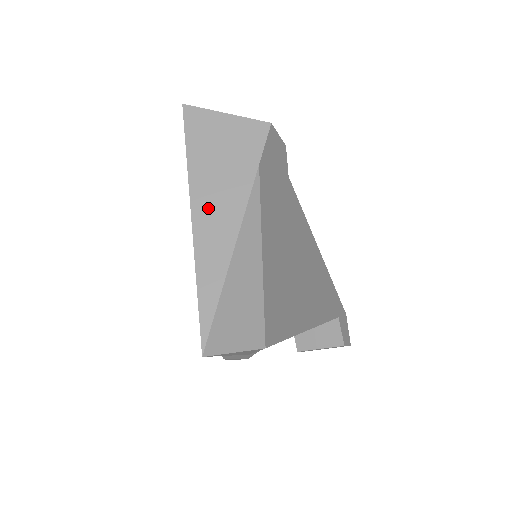
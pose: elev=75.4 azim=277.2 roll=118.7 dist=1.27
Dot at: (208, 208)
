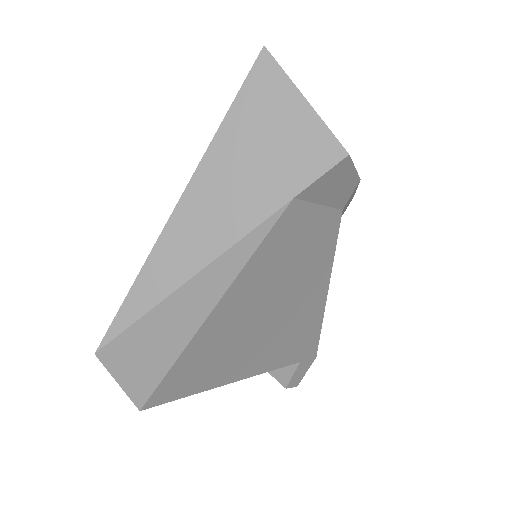
Dot at: (201, 207)
